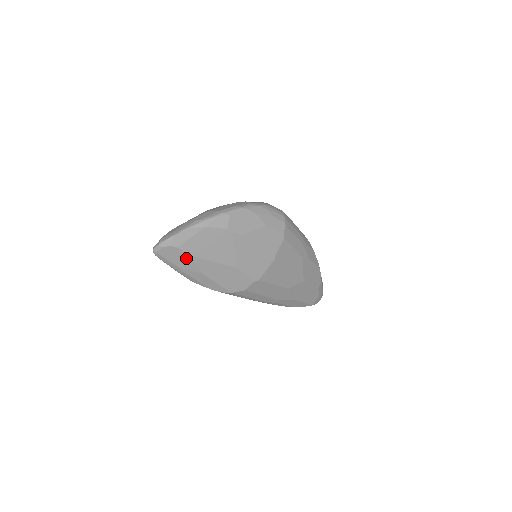
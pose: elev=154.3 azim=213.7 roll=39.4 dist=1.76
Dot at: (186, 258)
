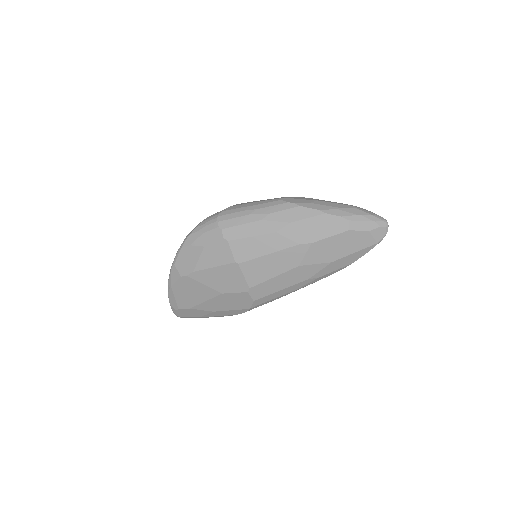
Dot at: (192, 311)
